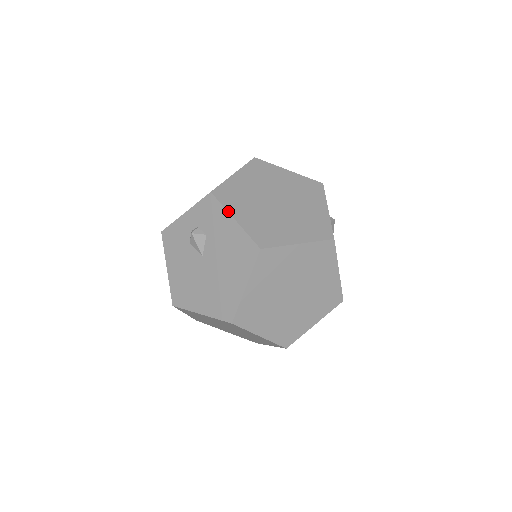
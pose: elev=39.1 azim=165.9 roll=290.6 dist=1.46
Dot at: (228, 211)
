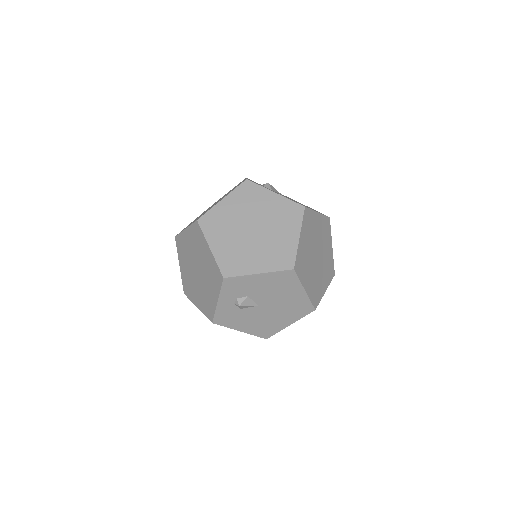
Dot at: (249, 275)
